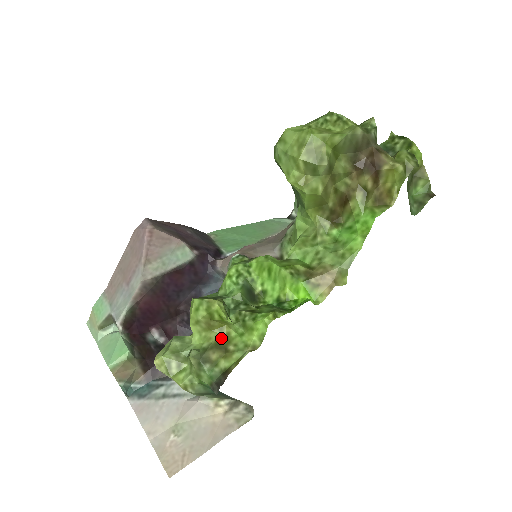
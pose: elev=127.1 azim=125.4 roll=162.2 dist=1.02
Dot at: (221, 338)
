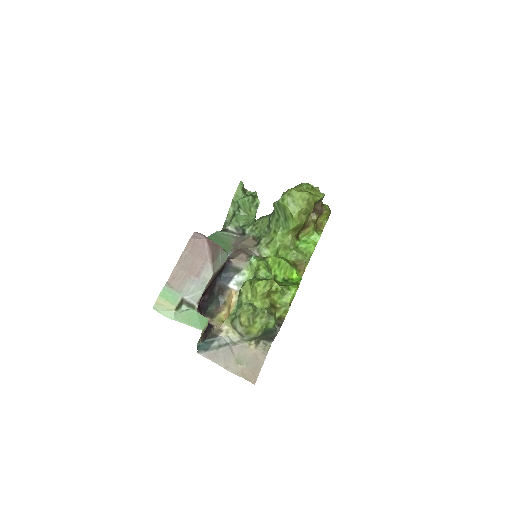
Dot at: (271, 302)
